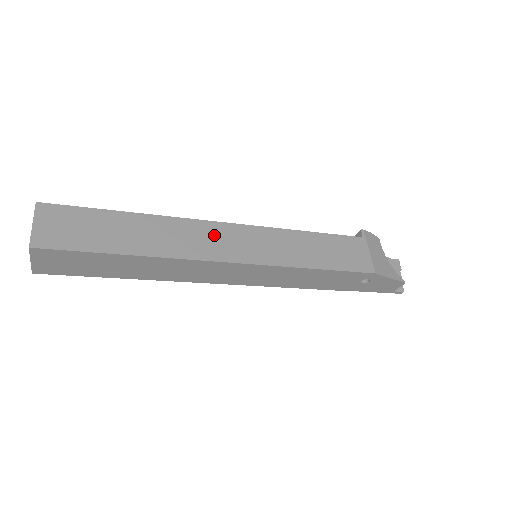
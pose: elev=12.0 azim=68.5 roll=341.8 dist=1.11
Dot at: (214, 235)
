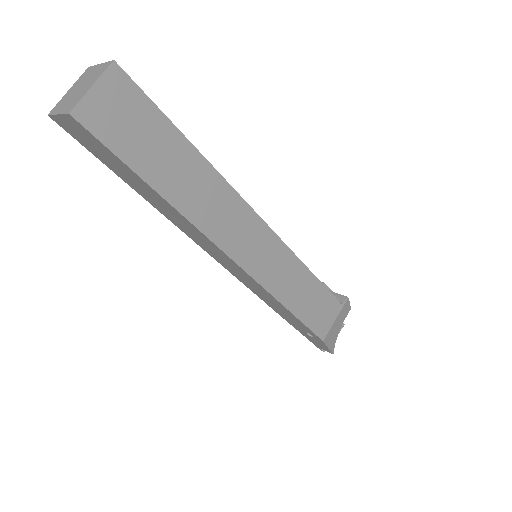
Dot at: (243, 225)
